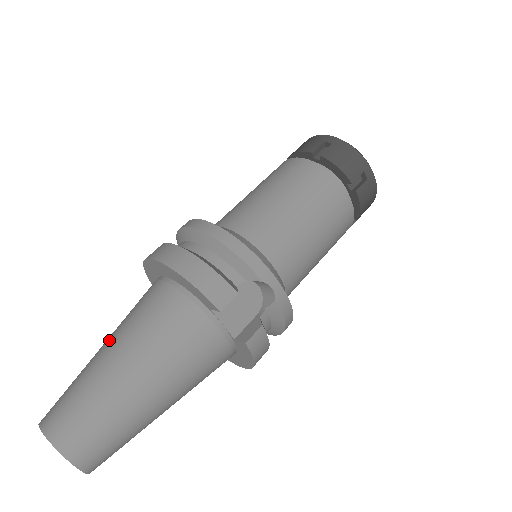
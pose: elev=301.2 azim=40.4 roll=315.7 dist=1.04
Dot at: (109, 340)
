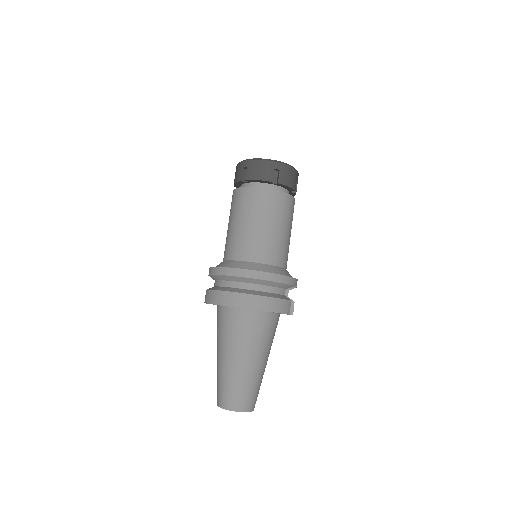
Dot at: (235, 356)
